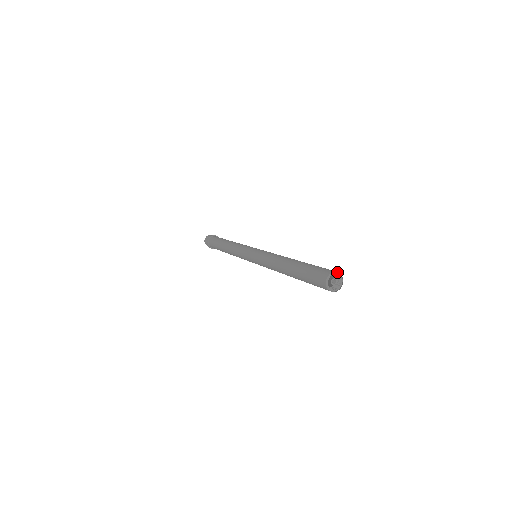
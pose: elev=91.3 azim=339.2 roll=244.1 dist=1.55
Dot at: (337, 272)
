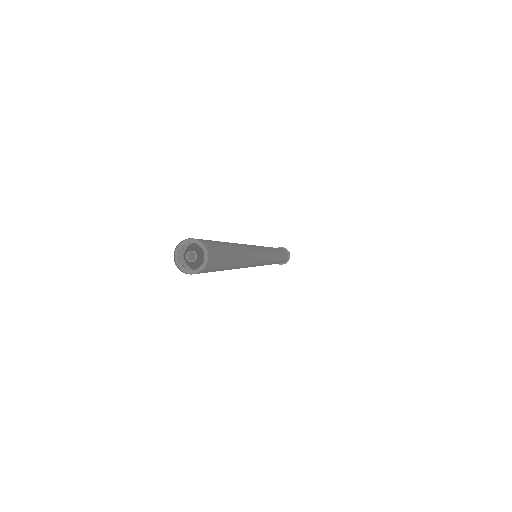
Dot at: (207, 250)
